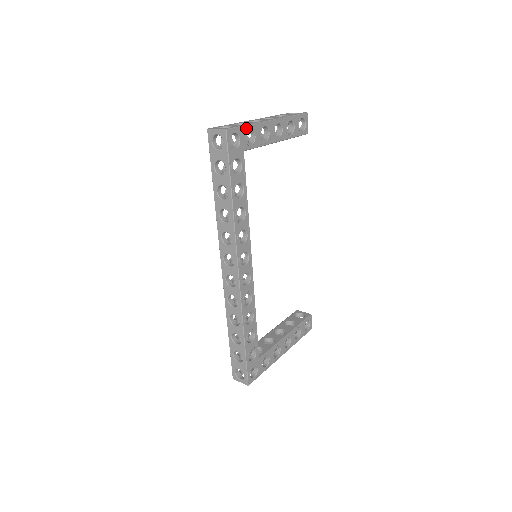
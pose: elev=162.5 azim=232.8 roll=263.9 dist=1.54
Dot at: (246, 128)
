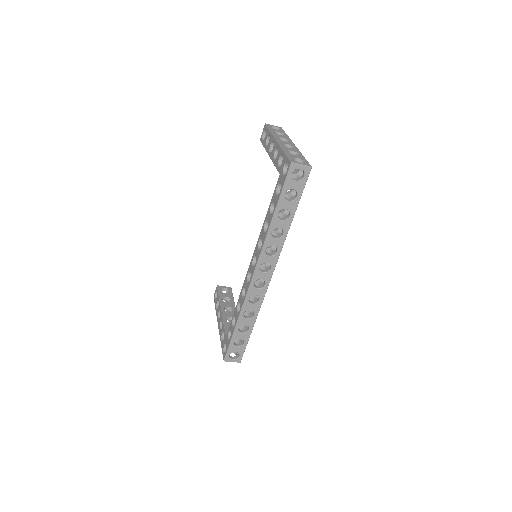
Dot at: occluded
